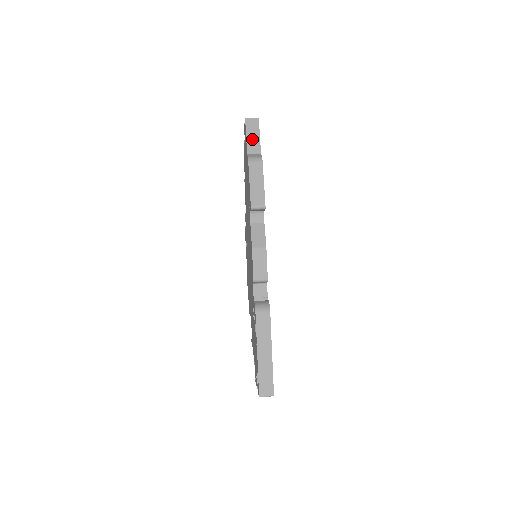
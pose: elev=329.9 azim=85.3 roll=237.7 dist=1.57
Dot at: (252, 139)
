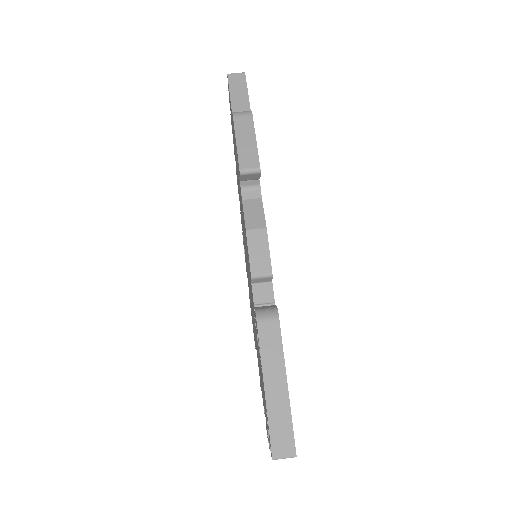
Dot at: (238, 96)
